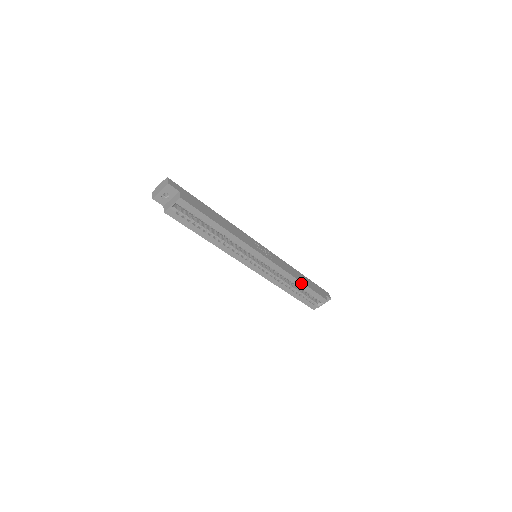
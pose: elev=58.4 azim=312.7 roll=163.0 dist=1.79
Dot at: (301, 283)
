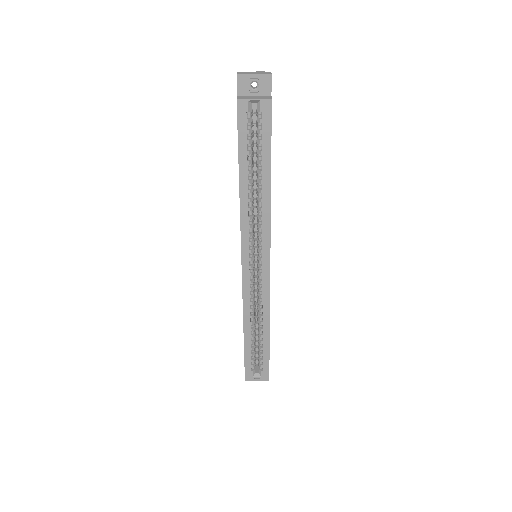
Dot at: (268, 330)
